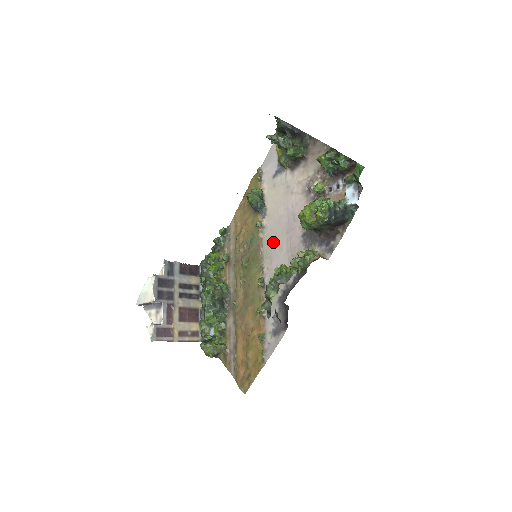
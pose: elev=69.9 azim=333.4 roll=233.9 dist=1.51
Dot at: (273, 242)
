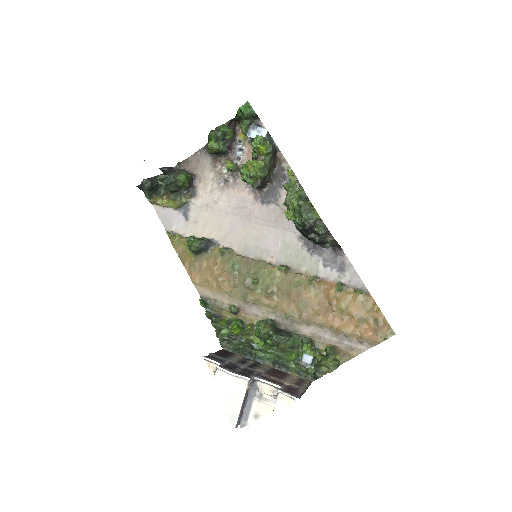
Dot at: (249, 241)
